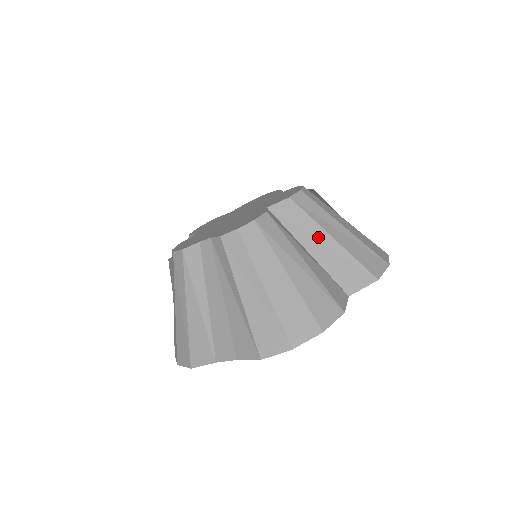
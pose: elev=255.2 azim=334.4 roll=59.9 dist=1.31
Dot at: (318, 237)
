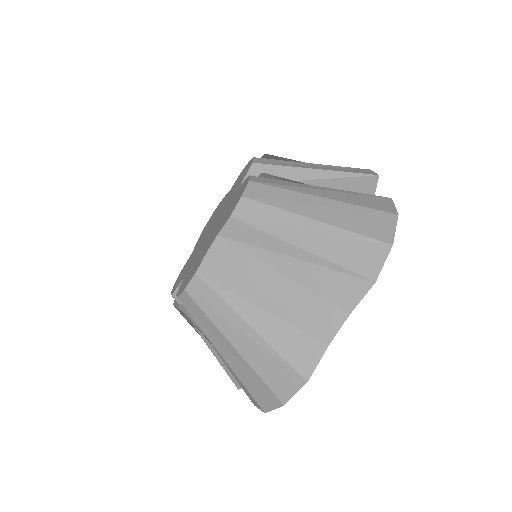
Dot at: (304, 177)
